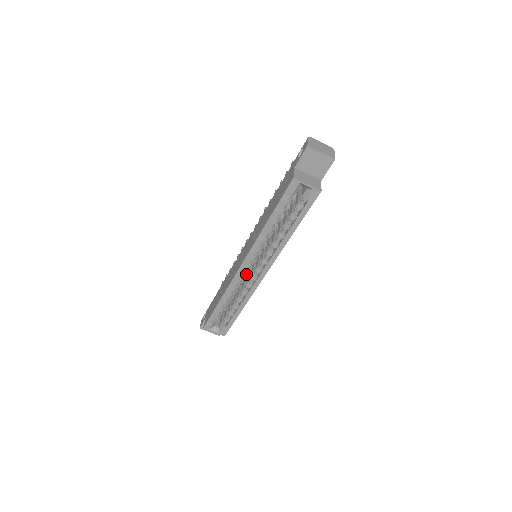
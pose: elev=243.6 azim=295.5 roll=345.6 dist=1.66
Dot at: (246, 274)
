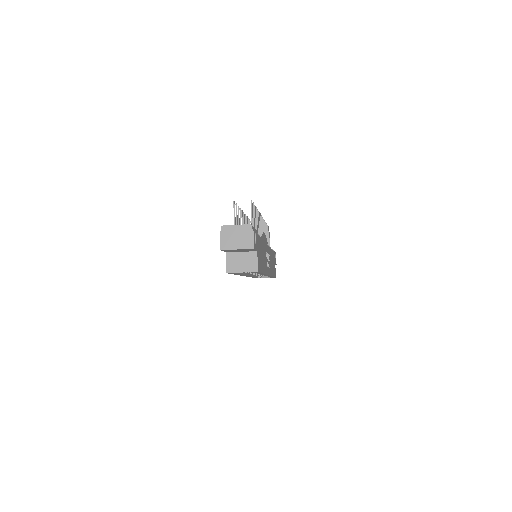
Dot at: occluded
